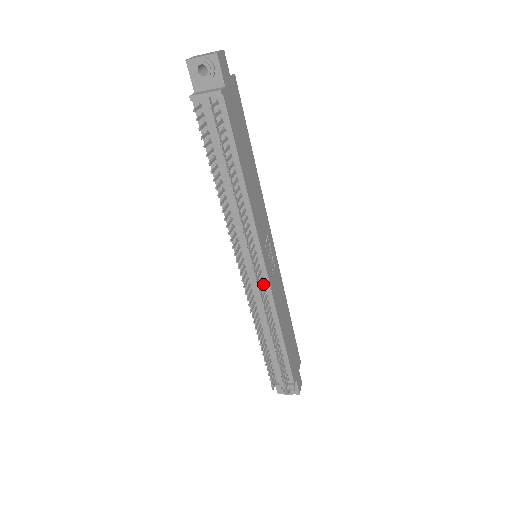
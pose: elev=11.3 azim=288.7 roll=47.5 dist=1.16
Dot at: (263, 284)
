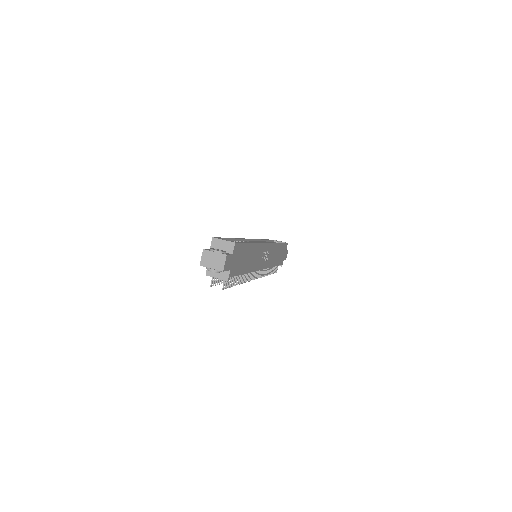
Dot at: (261, 270)
